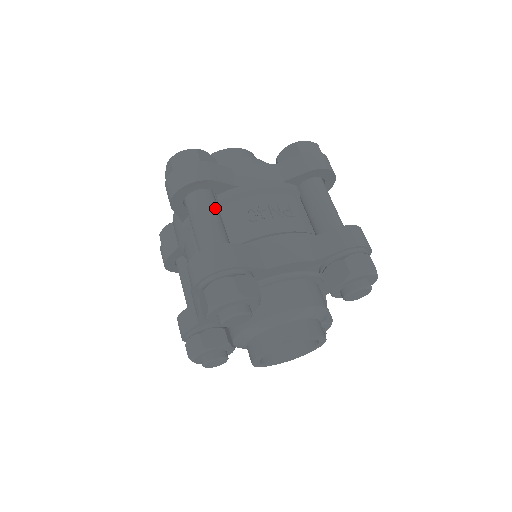
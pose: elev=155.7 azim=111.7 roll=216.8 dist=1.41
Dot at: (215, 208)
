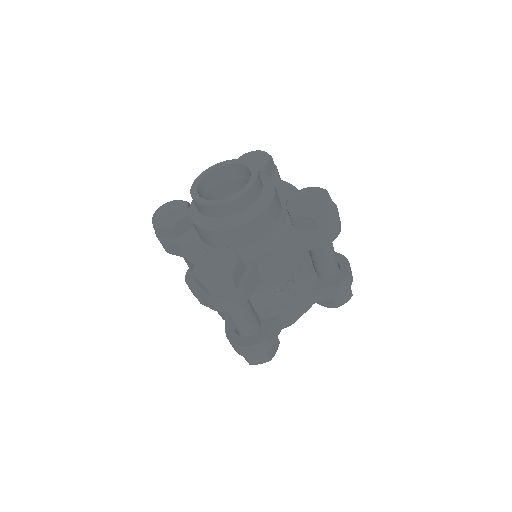
Dot at: (246, 303)
